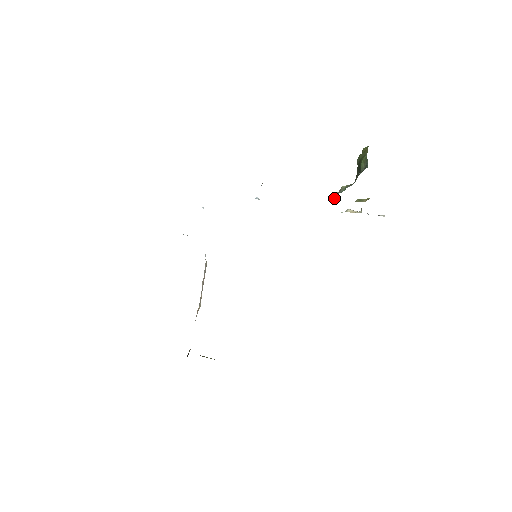
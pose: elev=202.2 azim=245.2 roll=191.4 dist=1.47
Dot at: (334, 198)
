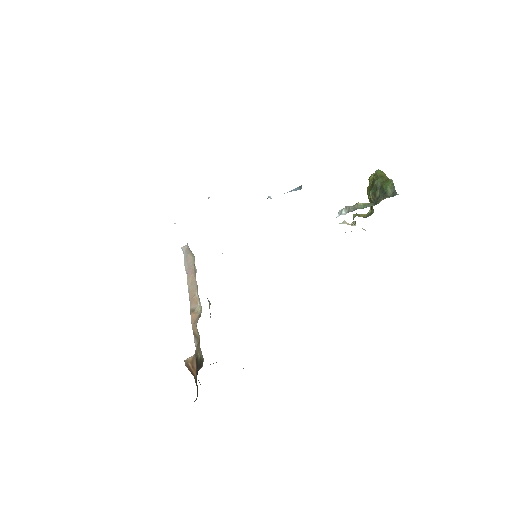
Dot at: (346, 211)
